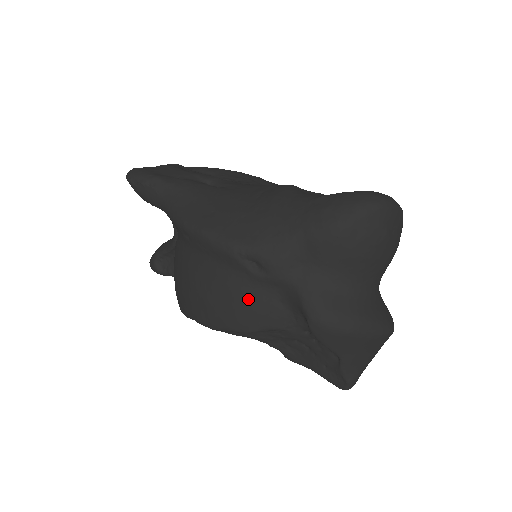
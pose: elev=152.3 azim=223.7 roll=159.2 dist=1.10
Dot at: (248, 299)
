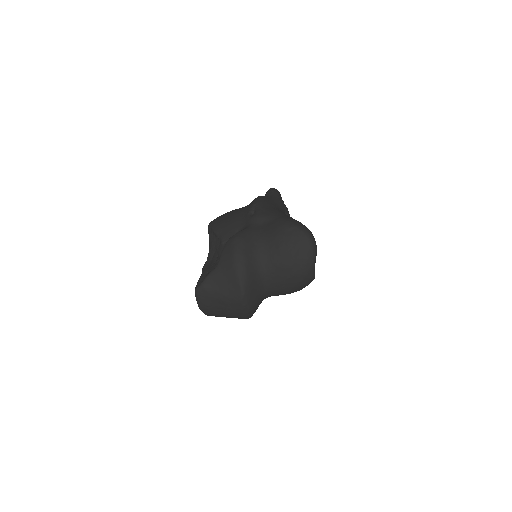
Dot at: (233, 221)
